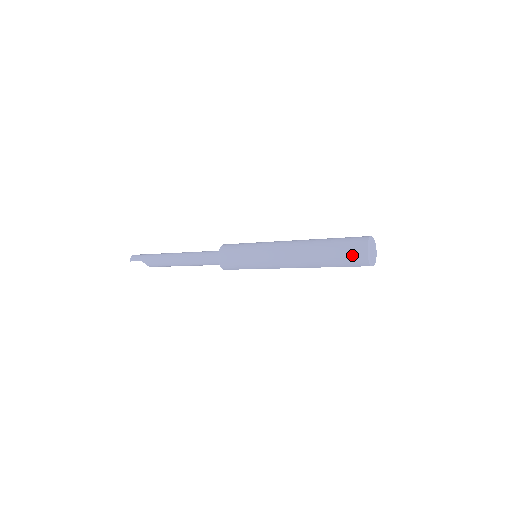
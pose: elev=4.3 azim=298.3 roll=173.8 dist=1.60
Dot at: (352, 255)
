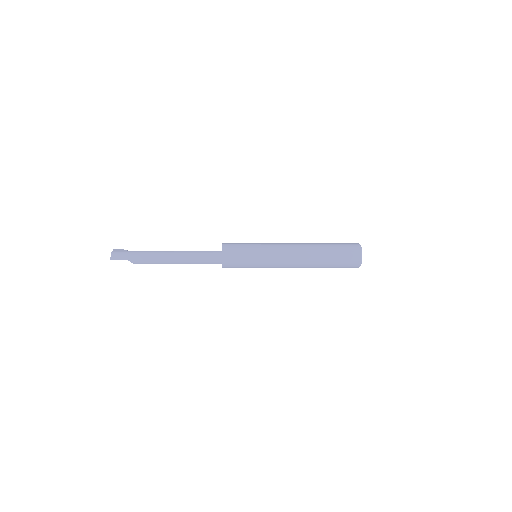
Dot at: (349, 262)
